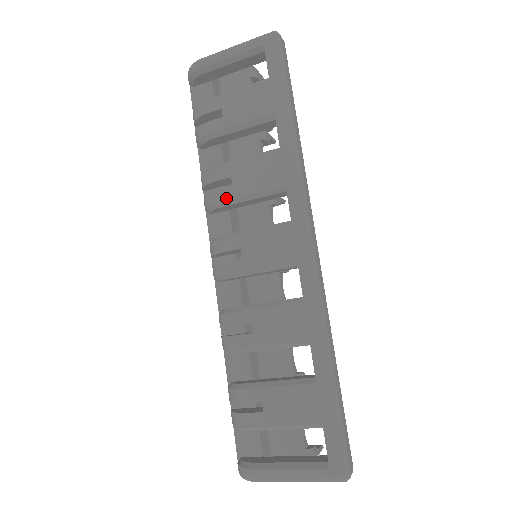
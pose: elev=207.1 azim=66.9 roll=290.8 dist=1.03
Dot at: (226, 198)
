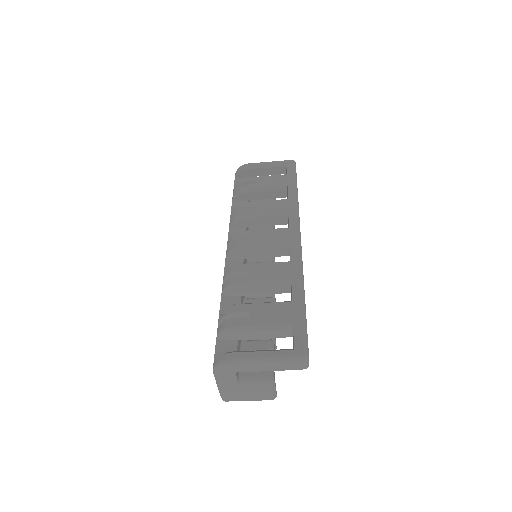
Dot at: (249, 214)
